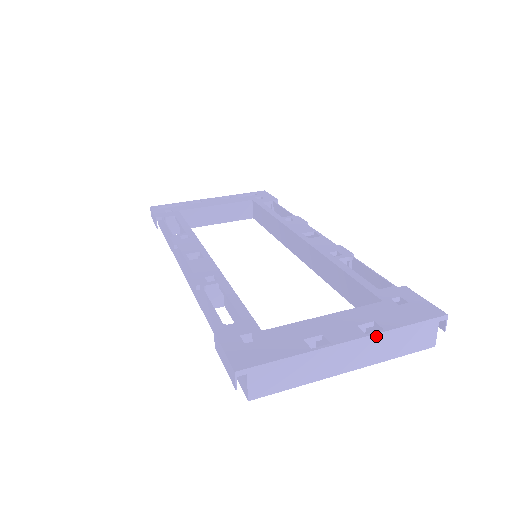
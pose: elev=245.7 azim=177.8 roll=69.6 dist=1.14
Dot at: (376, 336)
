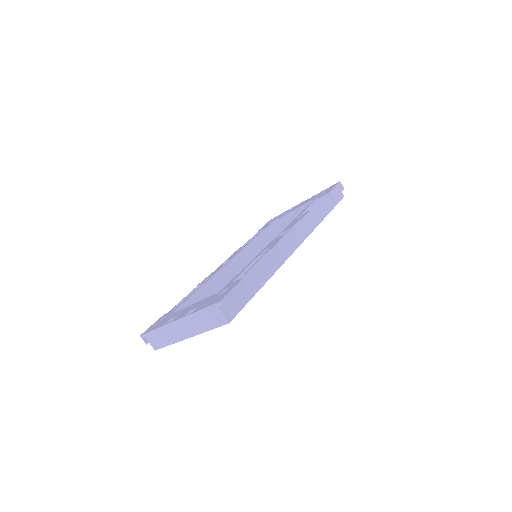
Dot at: (187, 317)
